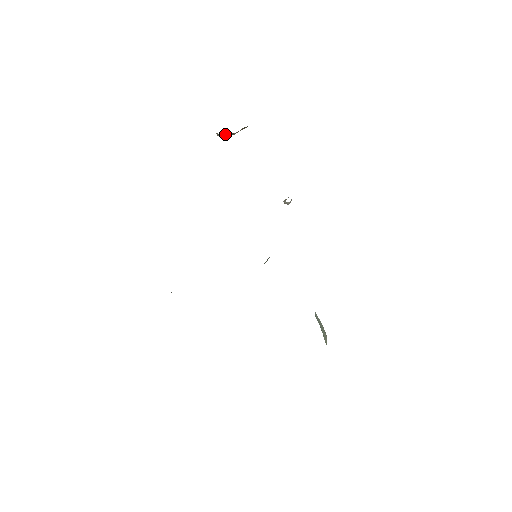
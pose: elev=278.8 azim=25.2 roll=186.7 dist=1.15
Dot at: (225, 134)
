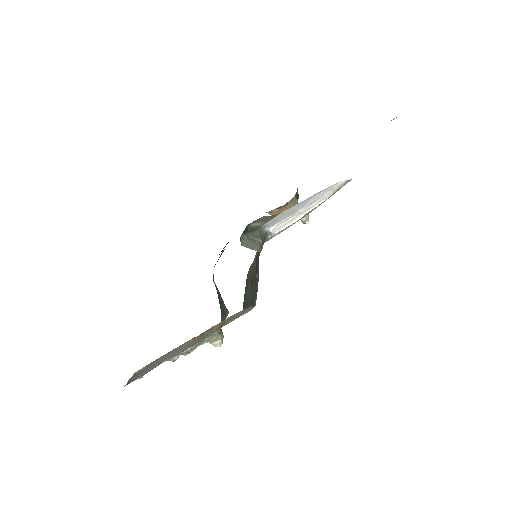
Dot at: (274, 211)
